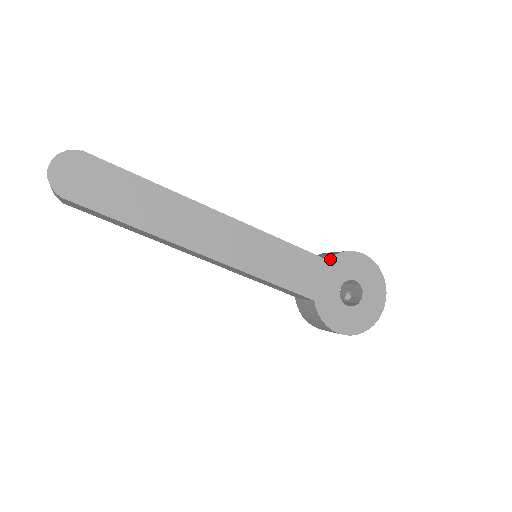
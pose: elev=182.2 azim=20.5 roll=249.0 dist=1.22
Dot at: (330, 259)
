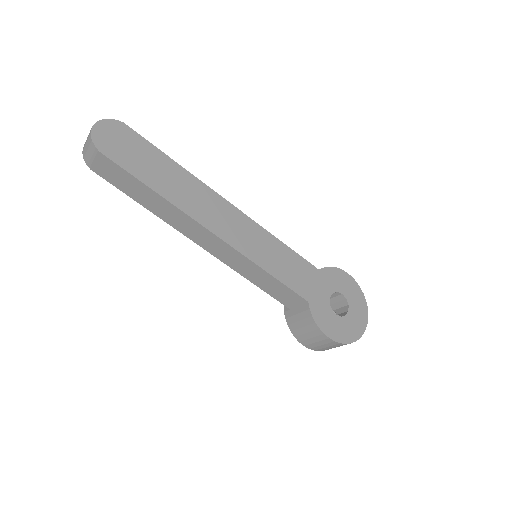
Dot at: (321, 270)
